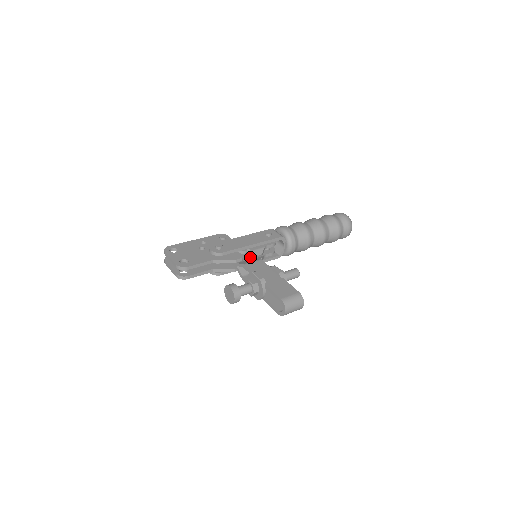
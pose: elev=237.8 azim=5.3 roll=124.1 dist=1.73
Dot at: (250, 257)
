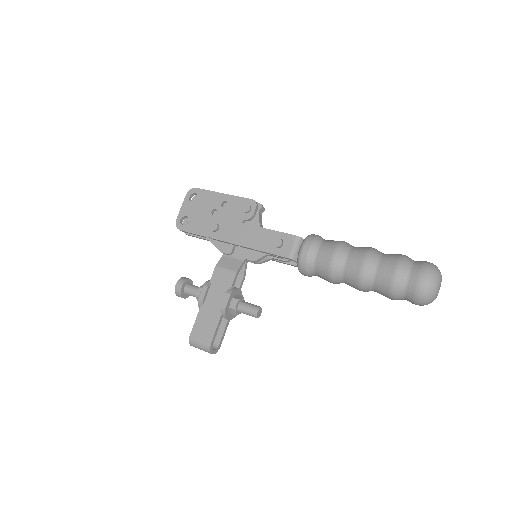
Dot at: (242, 256)
